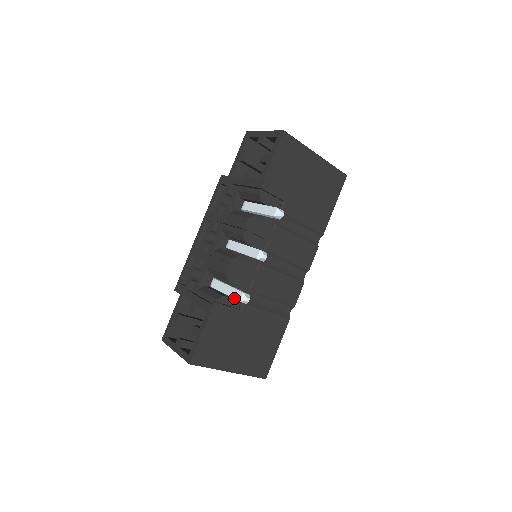
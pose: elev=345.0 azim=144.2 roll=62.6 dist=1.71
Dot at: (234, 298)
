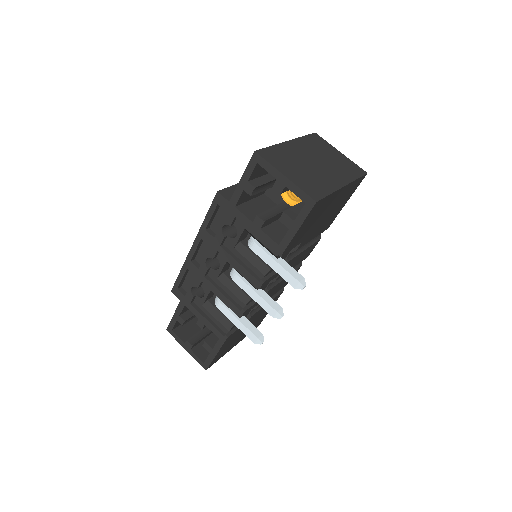
Dot at: (248, 337)
